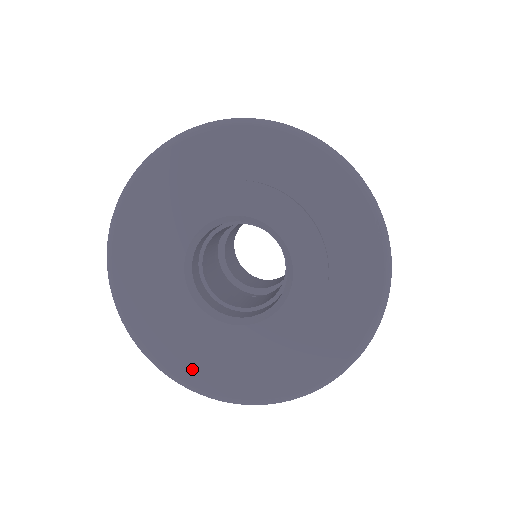
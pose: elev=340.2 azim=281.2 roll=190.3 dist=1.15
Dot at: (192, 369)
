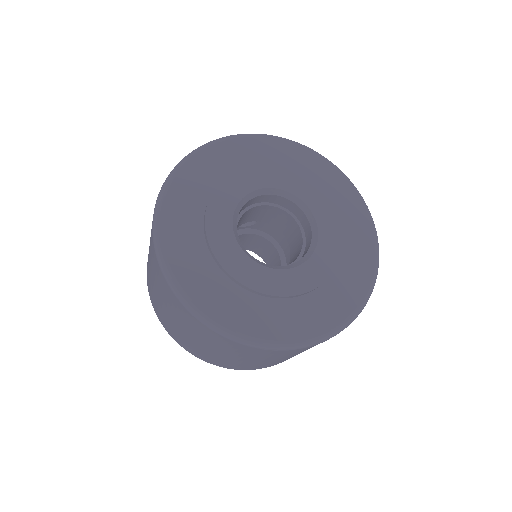
Dot at: (260, 323)
